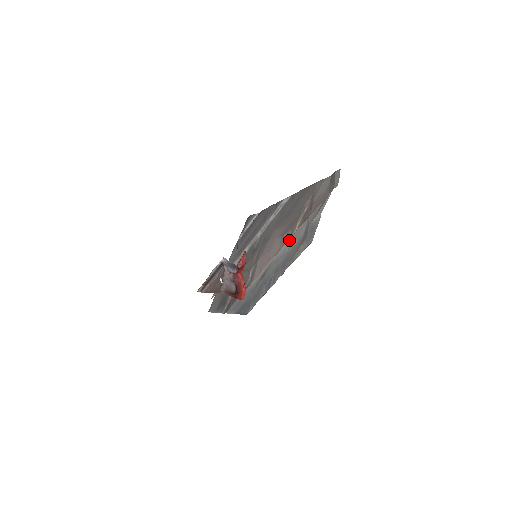
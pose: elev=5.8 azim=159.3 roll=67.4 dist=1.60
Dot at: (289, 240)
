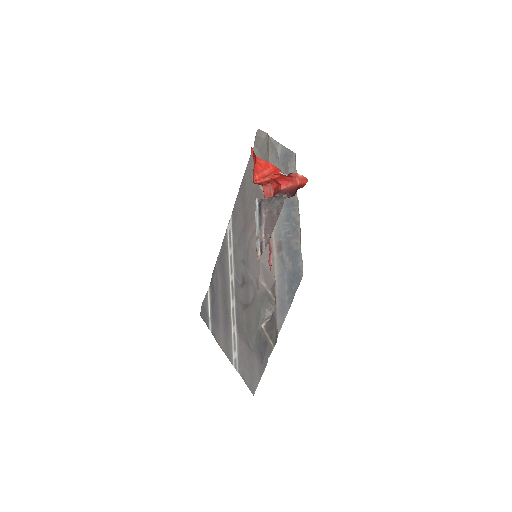
Dot at: occluded
